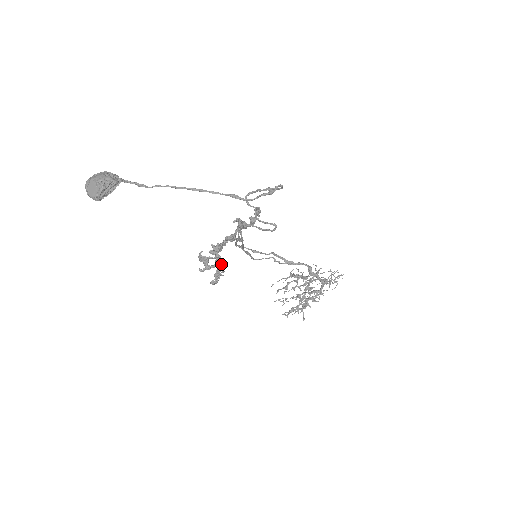
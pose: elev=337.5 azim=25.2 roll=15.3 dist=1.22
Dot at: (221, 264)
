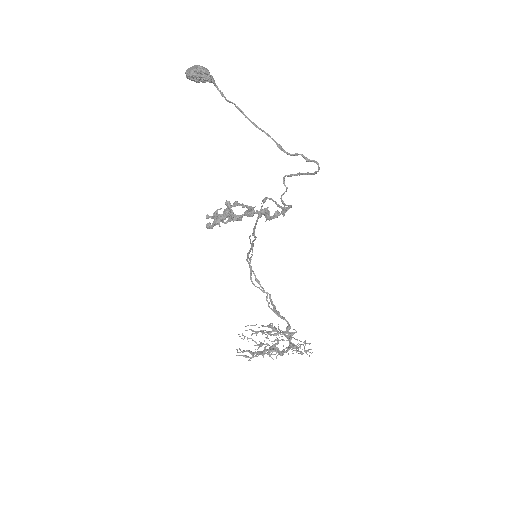
Dot at: (226, 214)
